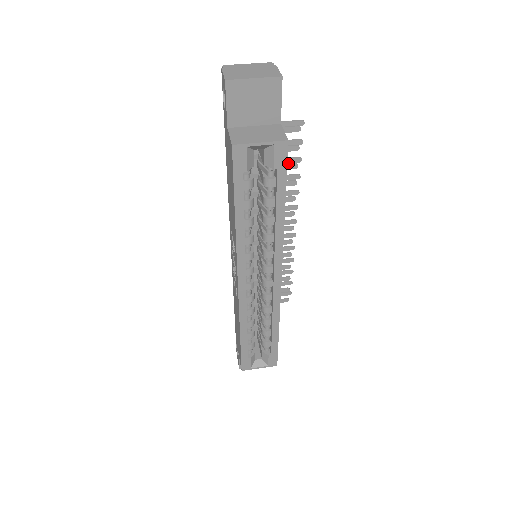
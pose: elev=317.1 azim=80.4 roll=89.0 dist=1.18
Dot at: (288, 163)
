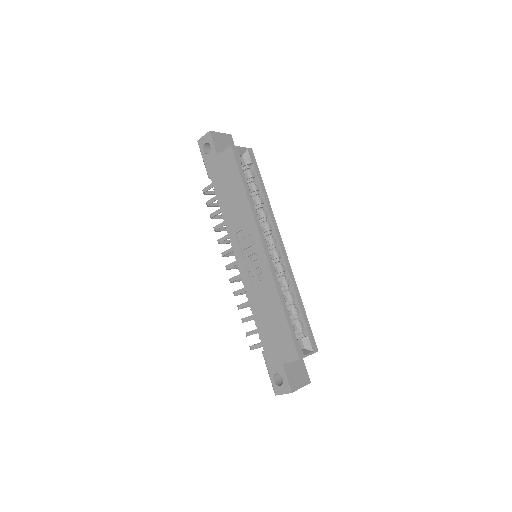
Dot at: occluded
